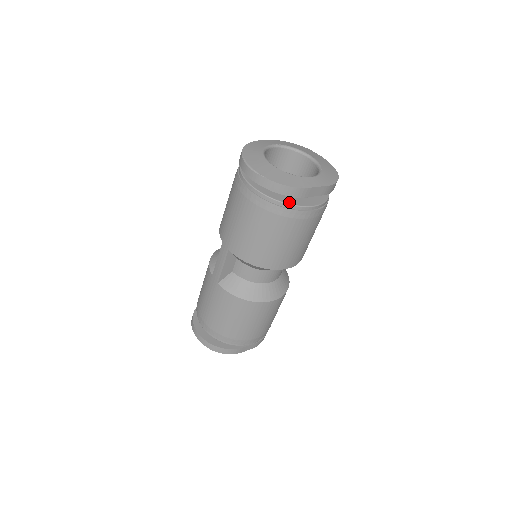
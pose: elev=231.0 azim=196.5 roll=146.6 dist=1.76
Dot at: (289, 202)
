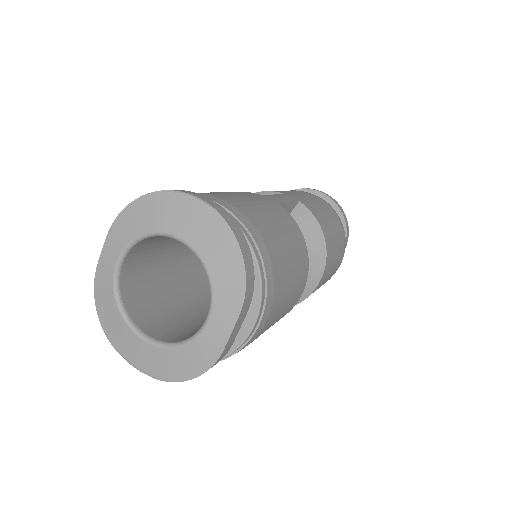
Dot at: occluded
